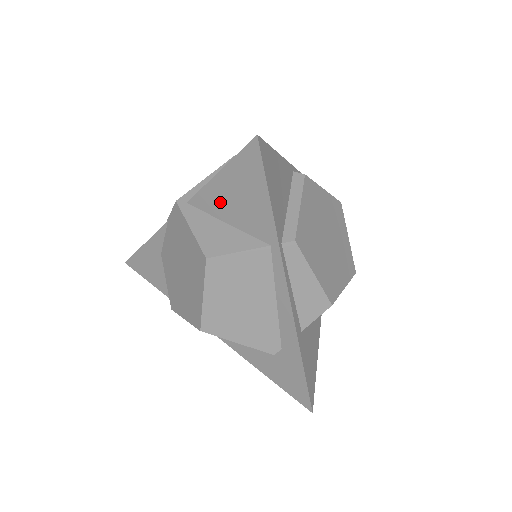
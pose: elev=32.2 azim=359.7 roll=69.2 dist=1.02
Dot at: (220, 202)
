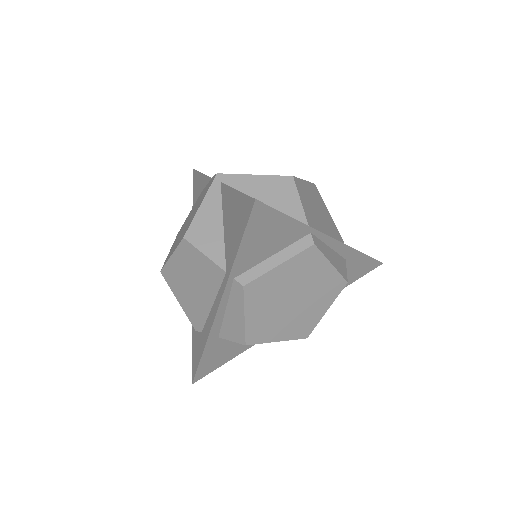
Dot at: (228, 208)
